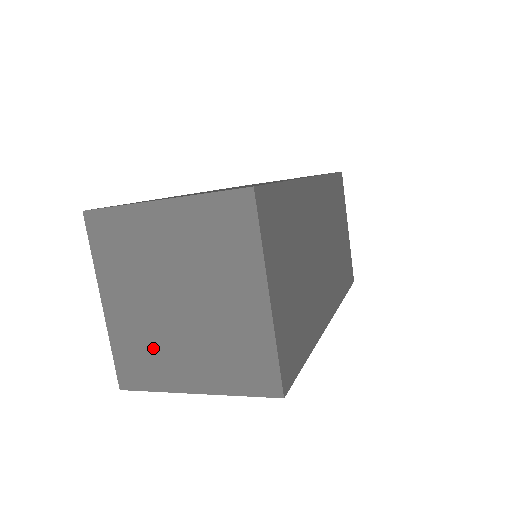
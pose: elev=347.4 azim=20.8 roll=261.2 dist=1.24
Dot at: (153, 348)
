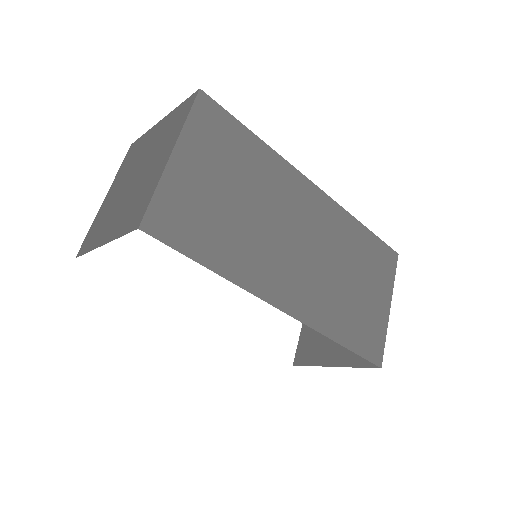
Dot at: (106, 218)
